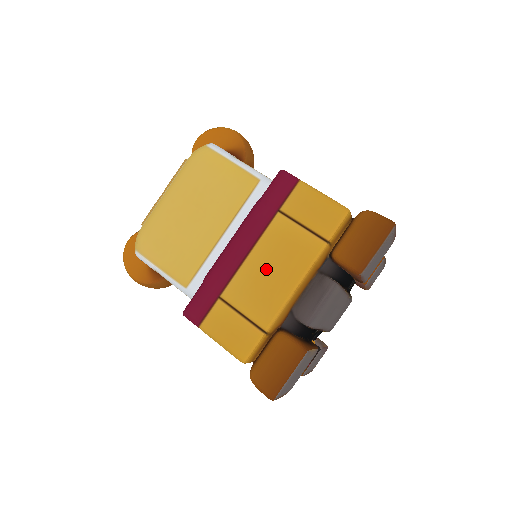
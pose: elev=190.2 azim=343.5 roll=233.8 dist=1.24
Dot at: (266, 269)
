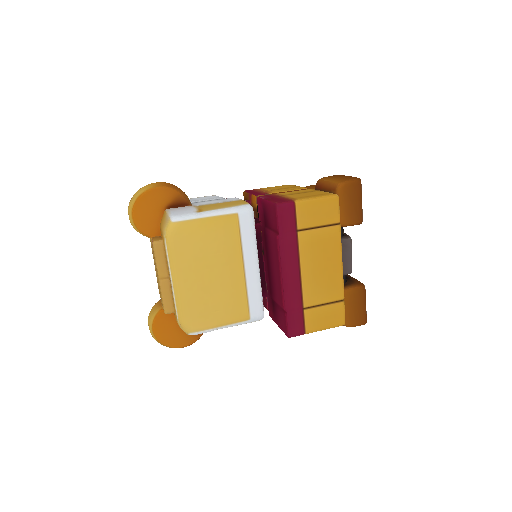
Dot at: (318, 269)
